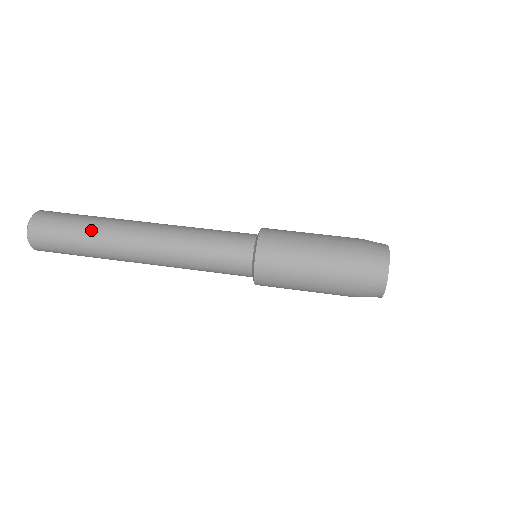
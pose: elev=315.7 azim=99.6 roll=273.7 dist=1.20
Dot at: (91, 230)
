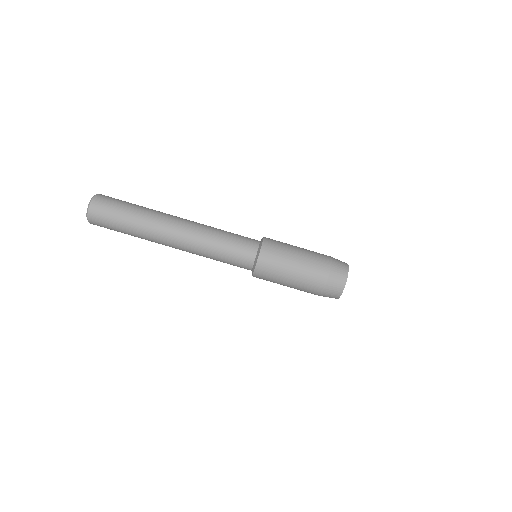
Dot at: (140, 215)
